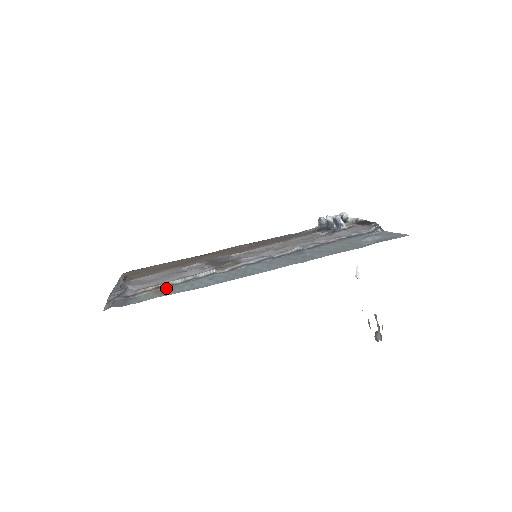
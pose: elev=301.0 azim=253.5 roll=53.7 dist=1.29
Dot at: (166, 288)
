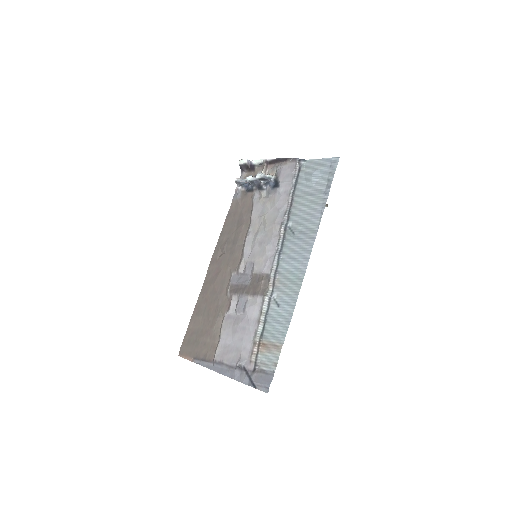
Dot at: (265, 340)
